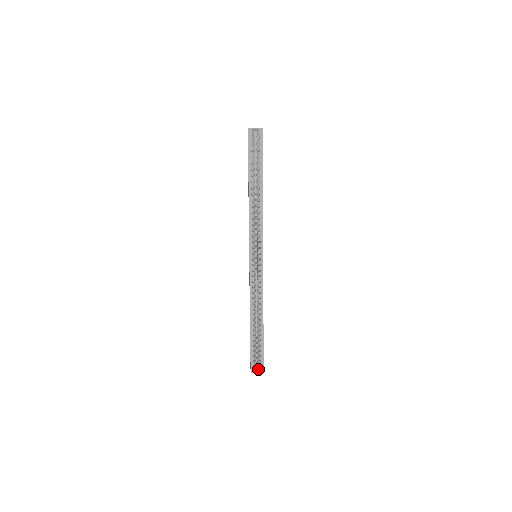
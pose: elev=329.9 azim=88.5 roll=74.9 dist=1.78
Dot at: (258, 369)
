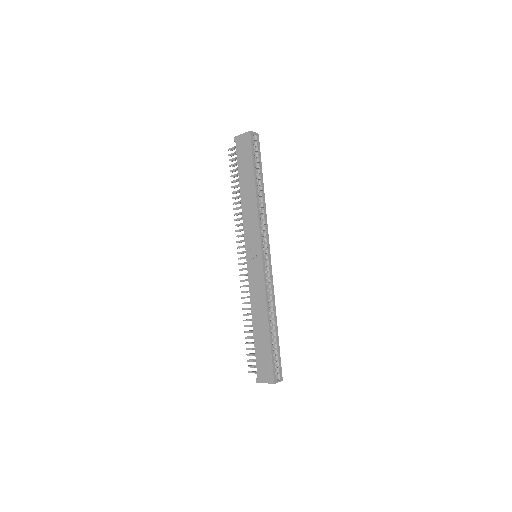
Dot at: (278, 378)
